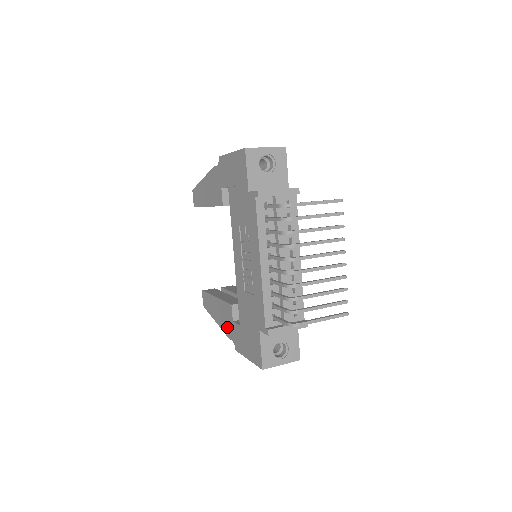
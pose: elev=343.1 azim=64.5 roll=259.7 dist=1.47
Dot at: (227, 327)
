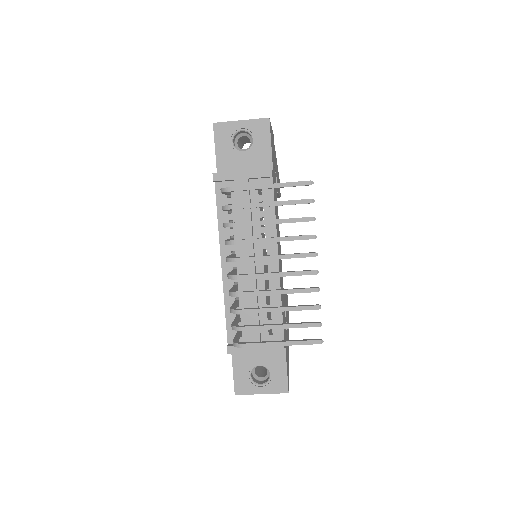
Dot at: occluded
